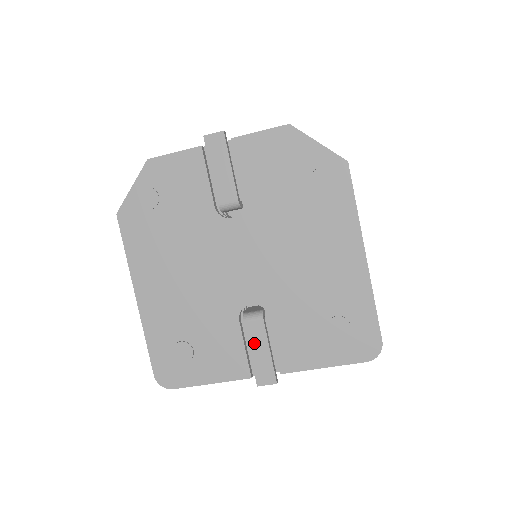
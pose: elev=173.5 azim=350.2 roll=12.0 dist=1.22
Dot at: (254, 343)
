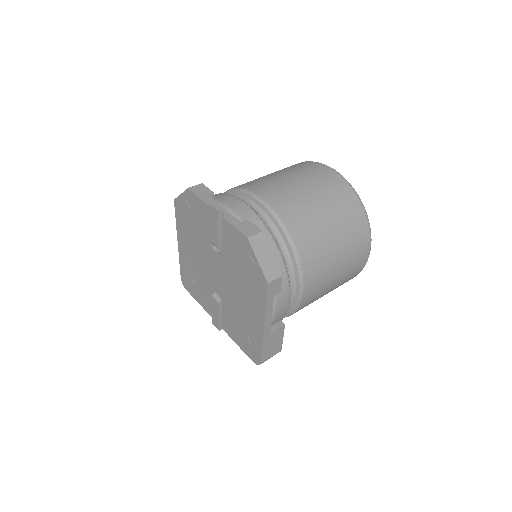
Dot at: (214, 309)
